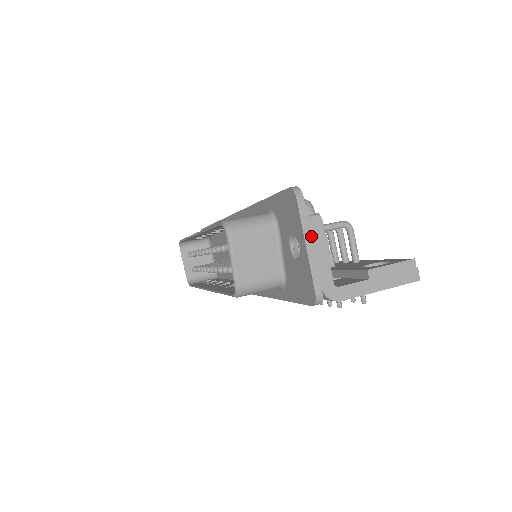
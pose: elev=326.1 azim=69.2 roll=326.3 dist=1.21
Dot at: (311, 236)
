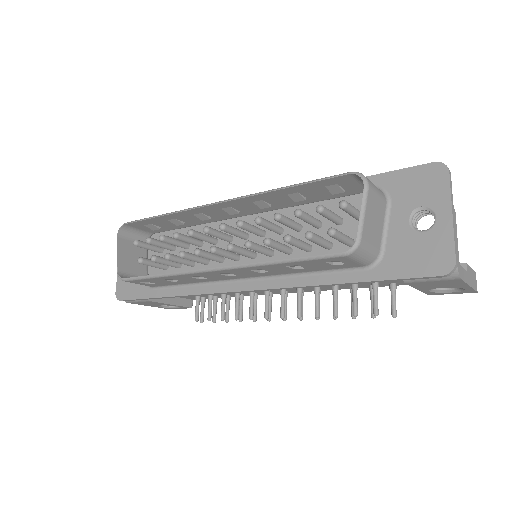
Dot at: (452, 209)
